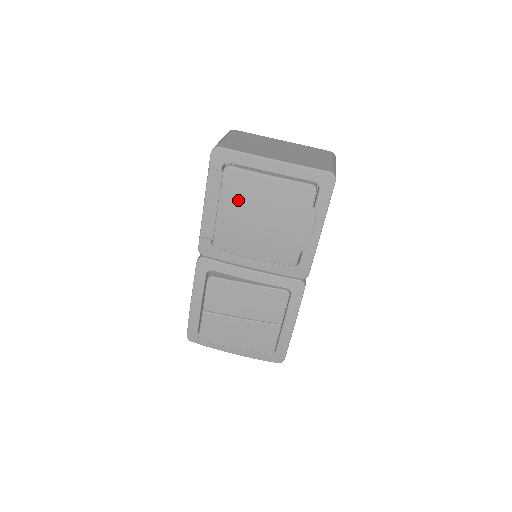
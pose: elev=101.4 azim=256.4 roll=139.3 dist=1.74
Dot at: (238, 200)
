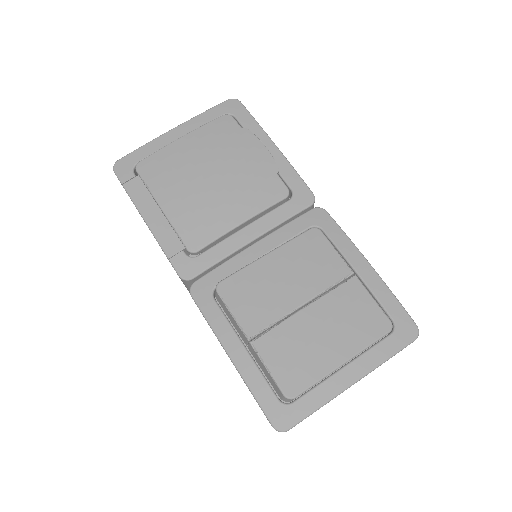
Dot at: (171, 180)
